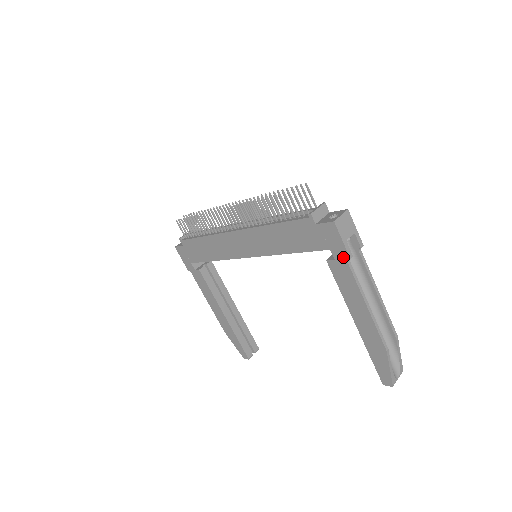
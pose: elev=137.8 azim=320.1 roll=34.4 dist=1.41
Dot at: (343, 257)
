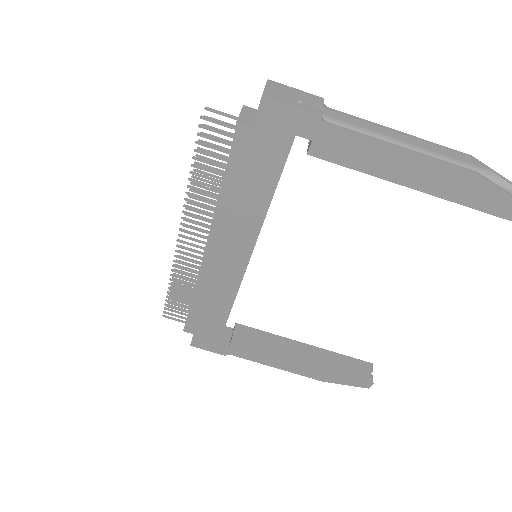
Dot at: (315, 124)
